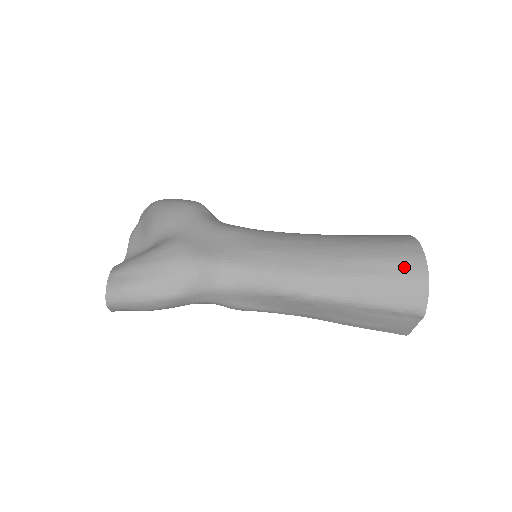
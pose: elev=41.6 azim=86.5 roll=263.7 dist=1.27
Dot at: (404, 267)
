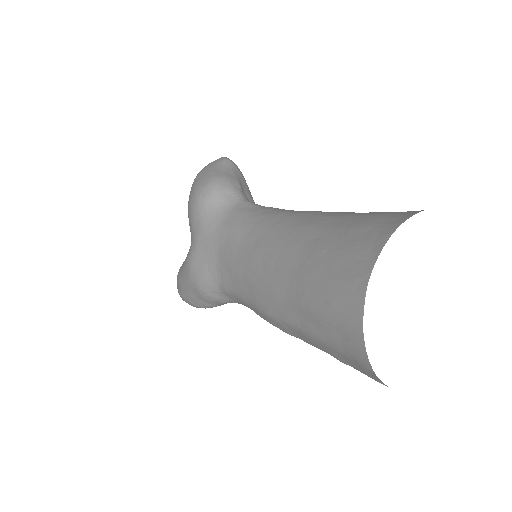
Dot at: (340, 334)
